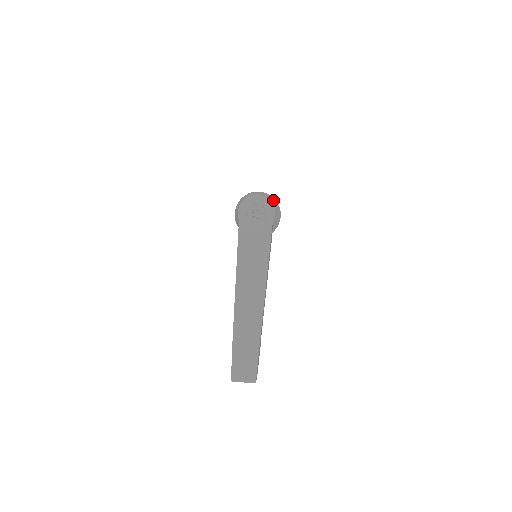
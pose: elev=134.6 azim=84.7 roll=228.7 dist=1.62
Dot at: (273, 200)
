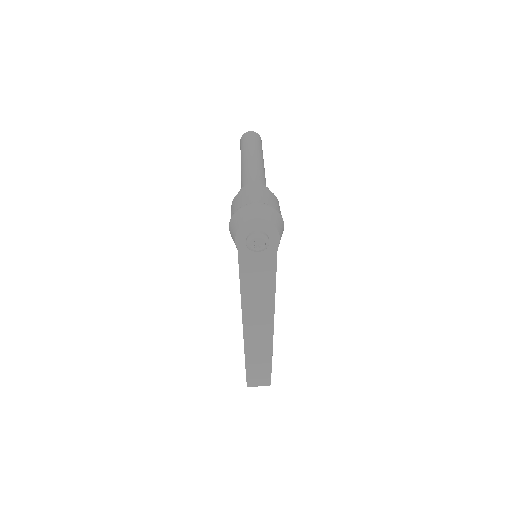
Dot at: (275, 217)
